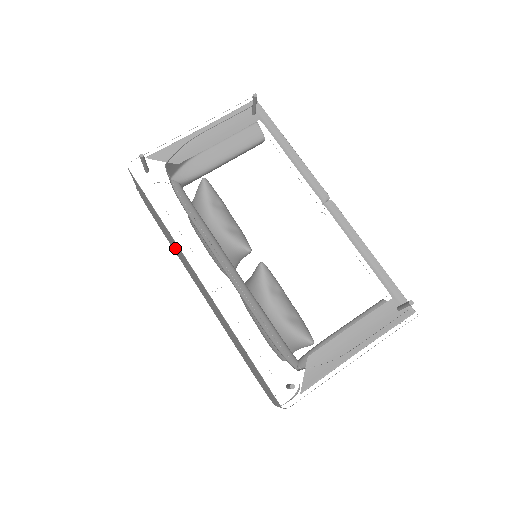
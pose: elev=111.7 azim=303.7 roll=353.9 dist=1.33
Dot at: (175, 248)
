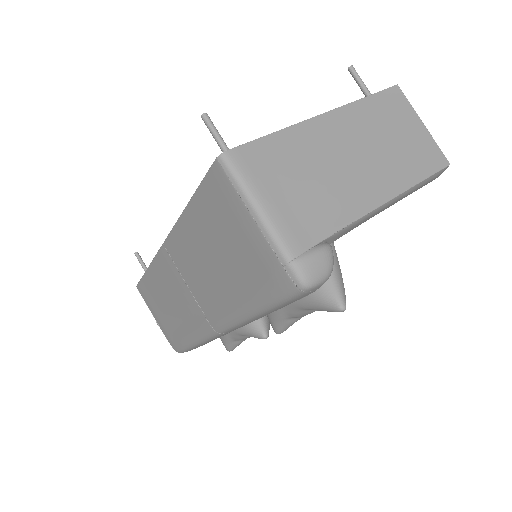
Dot at: (173, 303)
